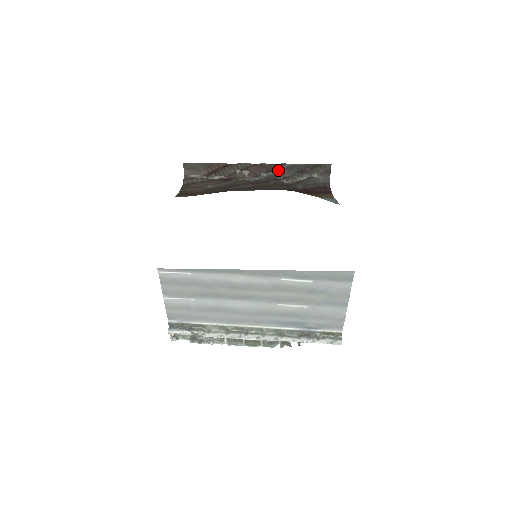
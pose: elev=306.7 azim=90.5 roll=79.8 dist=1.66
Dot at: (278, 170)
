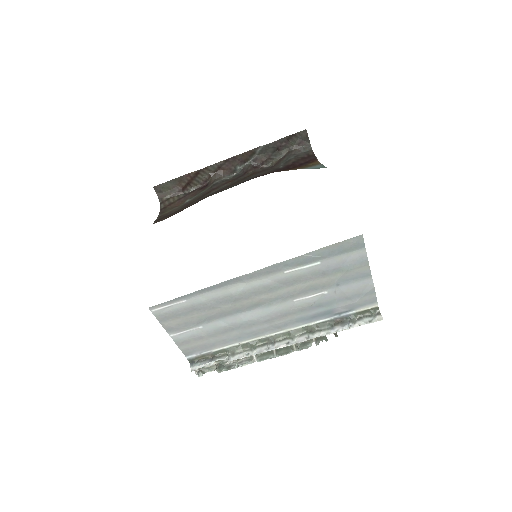
Dot at: (253, 157)
